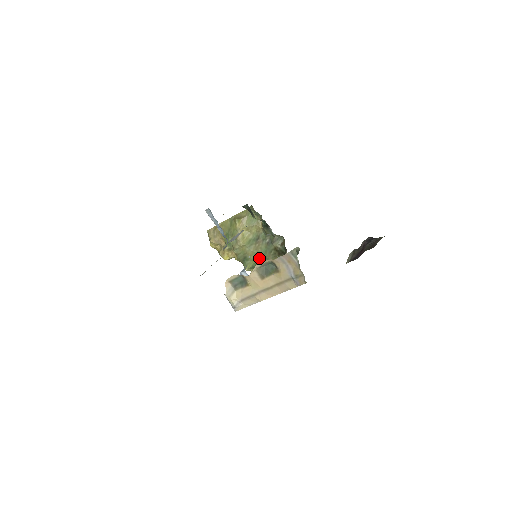
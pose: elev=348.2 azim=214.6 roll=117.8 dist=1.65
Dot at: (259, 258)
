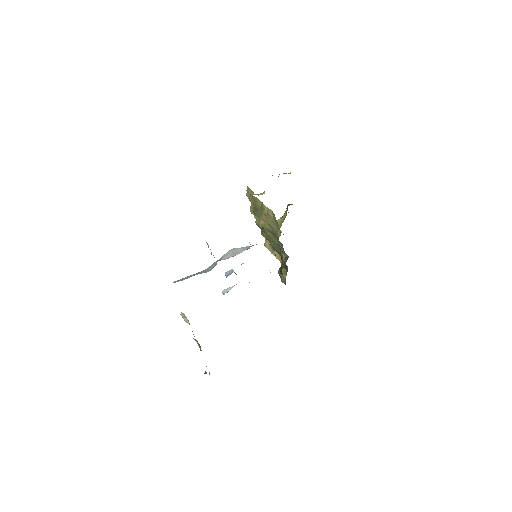
Dot at: (272, 241)
